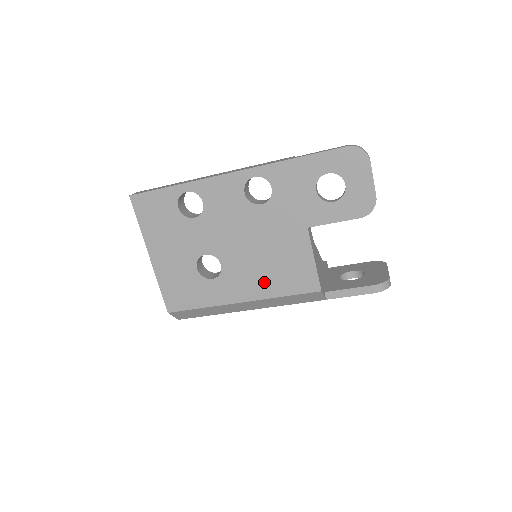
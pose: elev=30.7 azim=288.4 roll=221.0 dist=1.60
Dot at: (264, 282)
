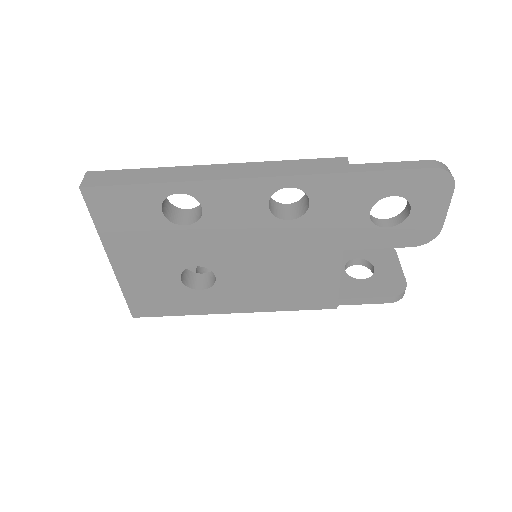
Dot at: (269, 297)
